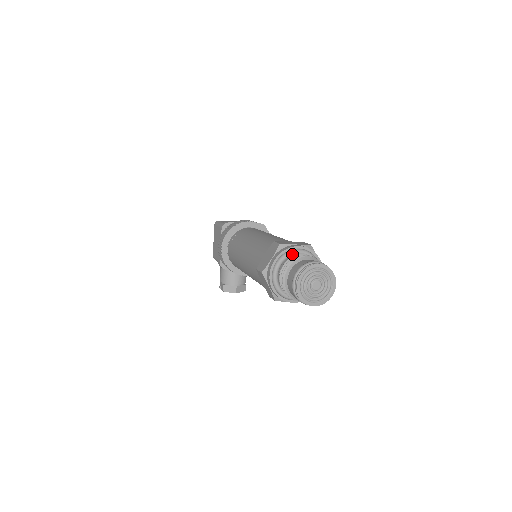
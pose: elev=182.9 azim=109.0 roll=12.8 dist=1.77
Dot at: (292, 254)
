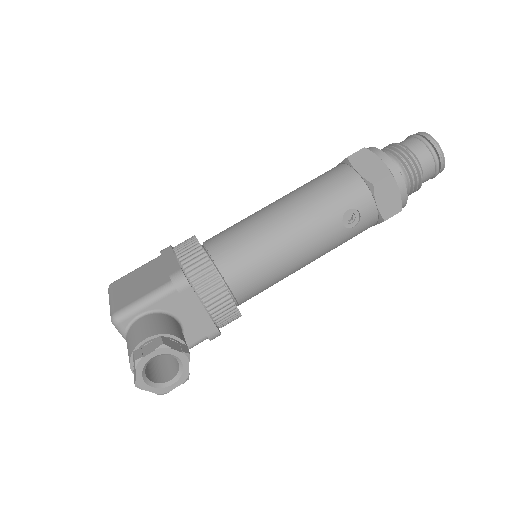
Dot at: occluded
